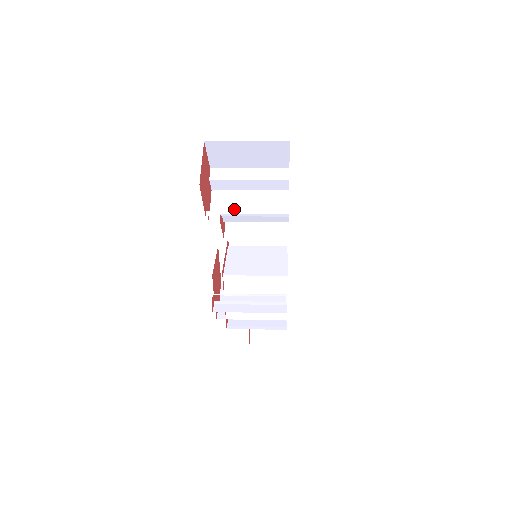
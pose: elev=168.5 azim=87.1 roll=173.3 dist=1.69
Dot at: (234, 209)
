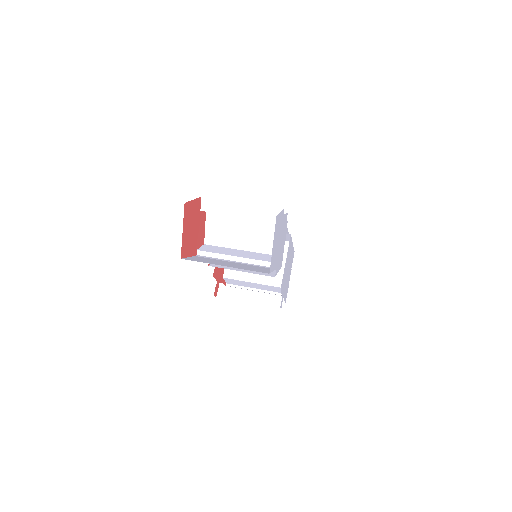
Dot at: (228, 234)
